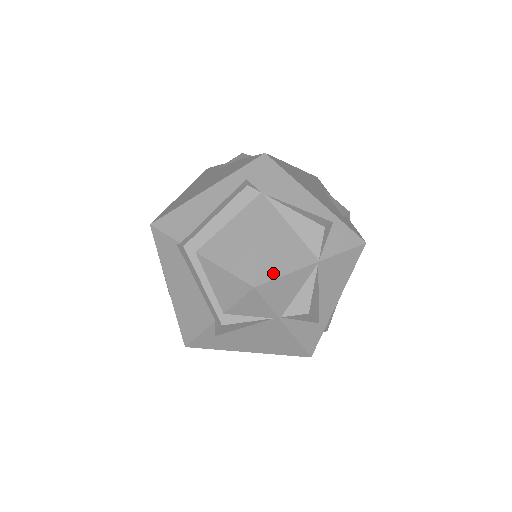
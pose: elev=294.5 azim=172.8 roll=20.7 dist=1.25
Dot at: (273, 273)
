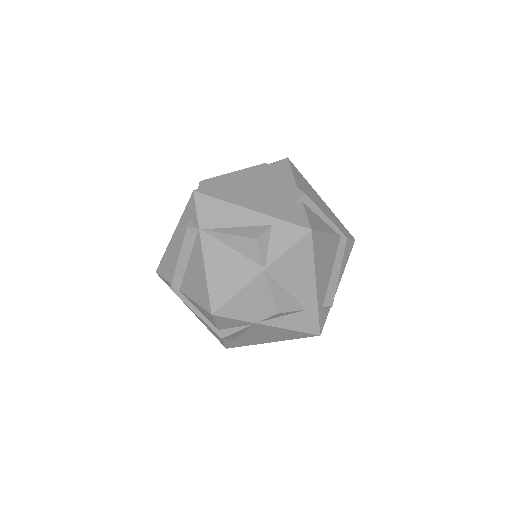
Dot at: (225, 297)
